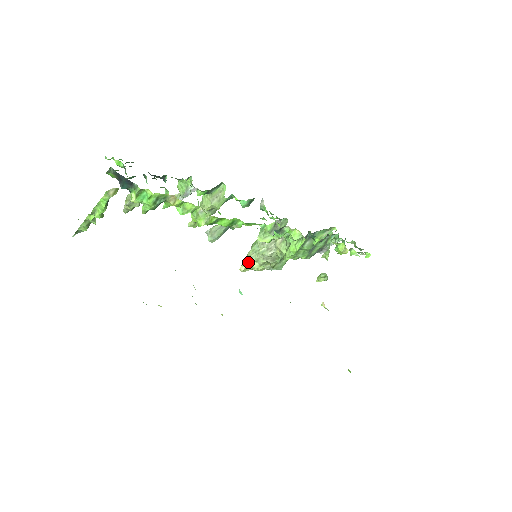
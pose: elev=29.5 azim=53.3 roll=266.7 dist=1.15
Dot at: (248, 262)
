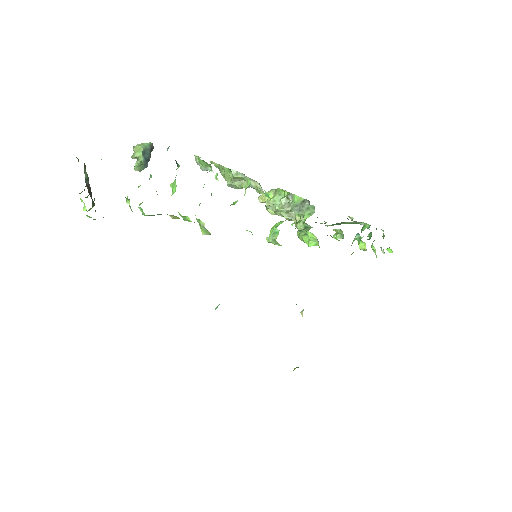
Dot at: (265, 206)
